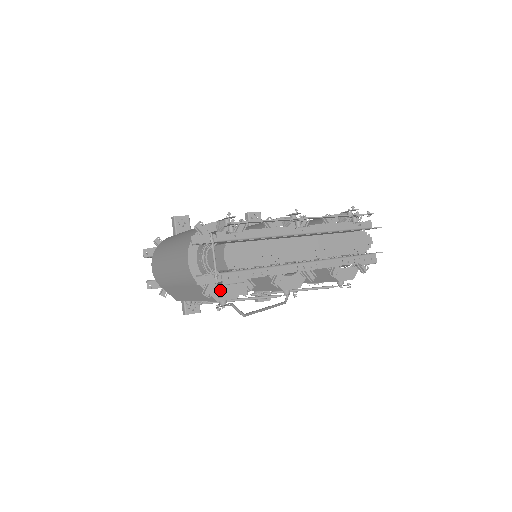
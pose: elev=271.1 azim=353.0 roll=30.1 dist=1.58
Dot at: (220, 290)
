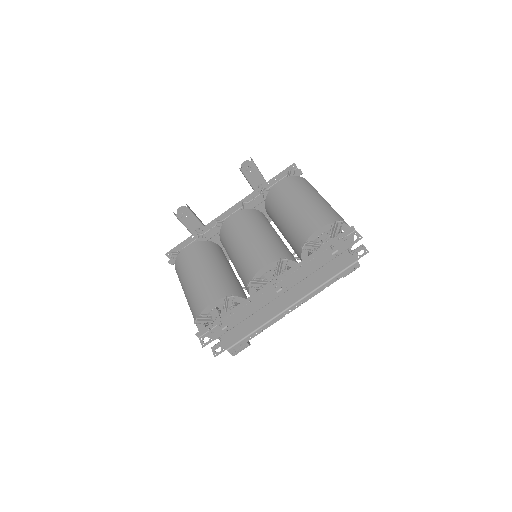
Dot at: occluded
